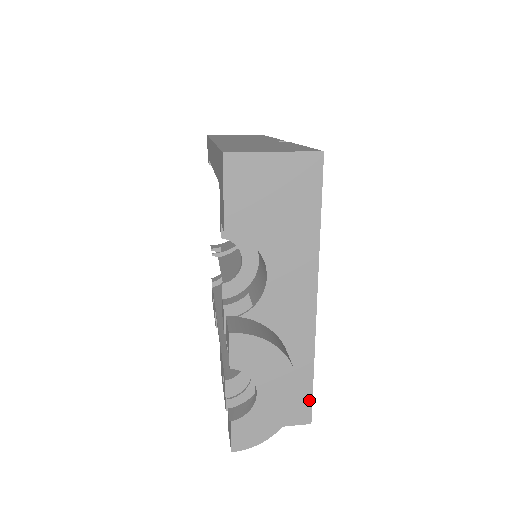
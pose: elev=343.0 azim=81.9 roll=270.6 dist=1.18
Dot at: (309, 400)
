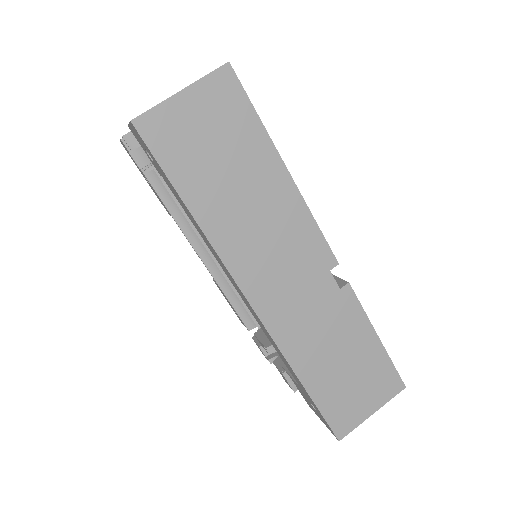
Dot at: occluded
